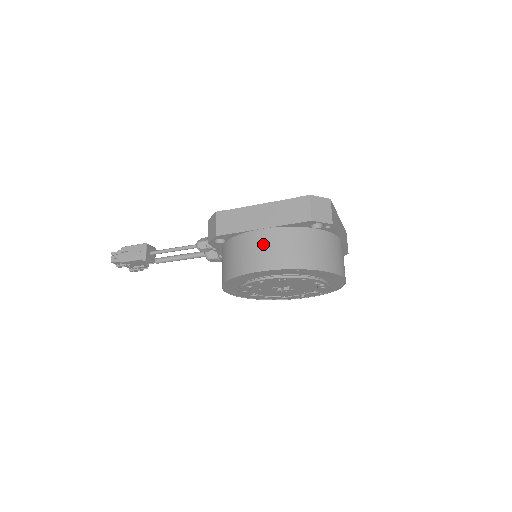
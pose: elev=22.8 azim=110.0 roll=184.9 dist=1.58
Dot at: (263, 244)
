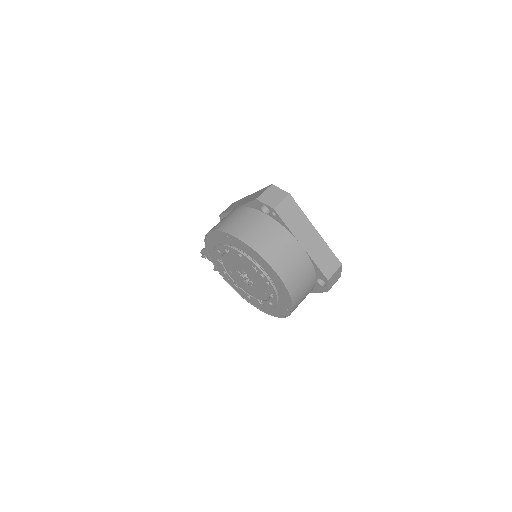
Dot at: (227, 216)
